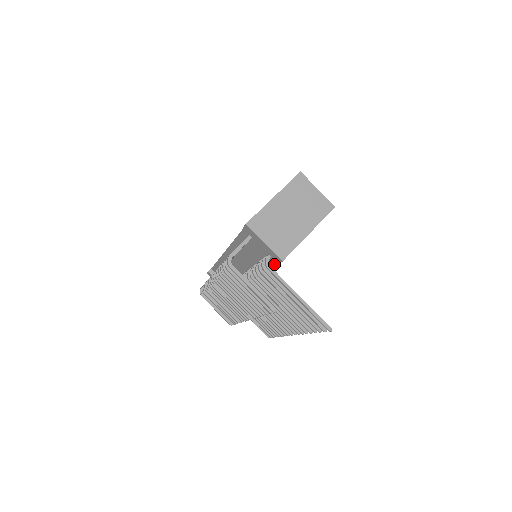
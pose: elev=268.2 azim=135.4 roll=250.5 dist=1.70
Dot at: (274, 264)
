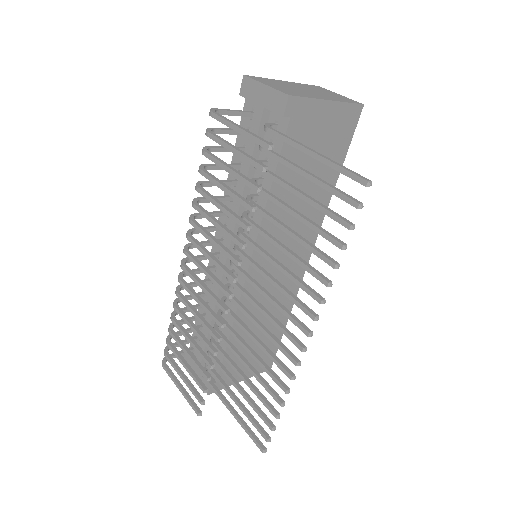
Dot at: occluded
